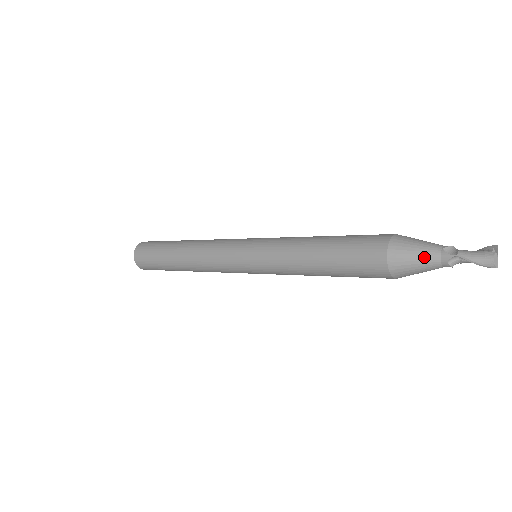
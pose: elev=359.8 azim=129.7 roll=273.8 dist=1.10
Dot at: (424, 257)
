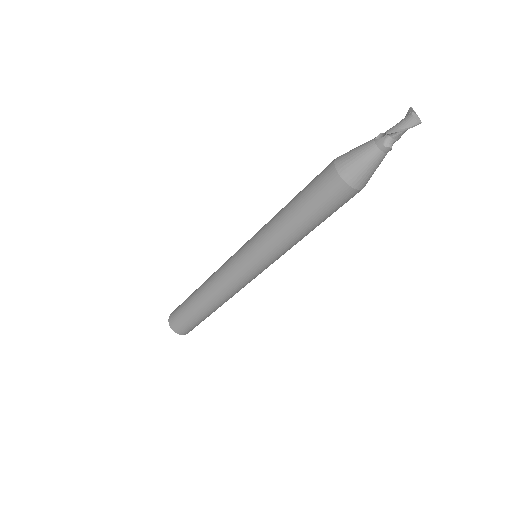
Dot at: (365, 154)
